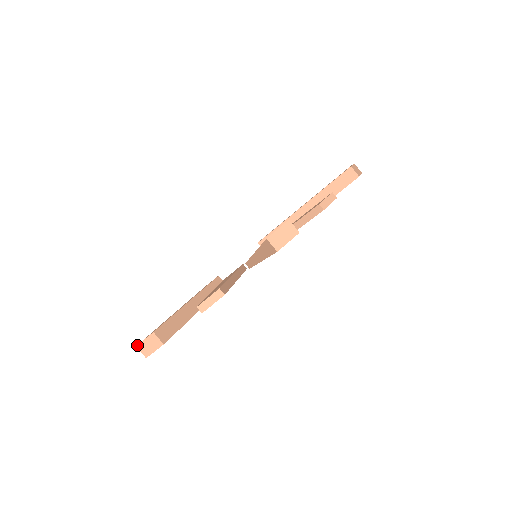
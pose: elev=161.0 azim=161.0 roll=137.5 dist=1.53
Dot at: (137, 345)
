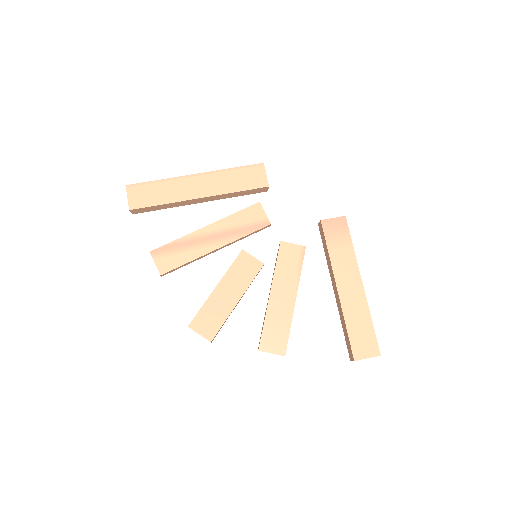
Dot at: (126, 187)
